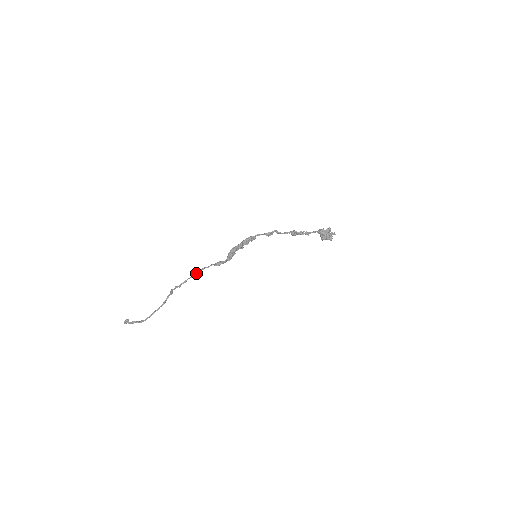
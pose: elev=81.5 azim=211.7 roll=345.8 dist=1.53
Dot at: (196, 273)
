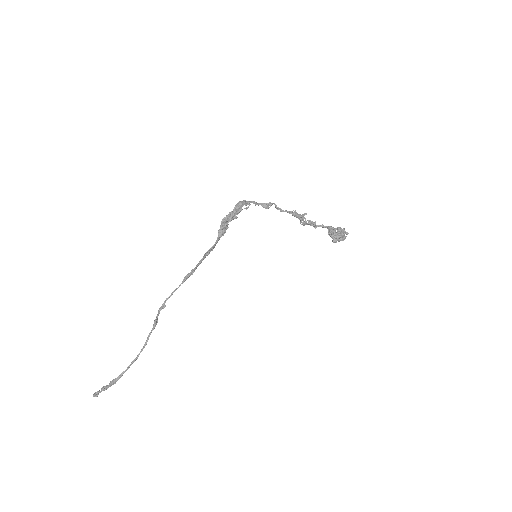
Dot at: (184, 279)
